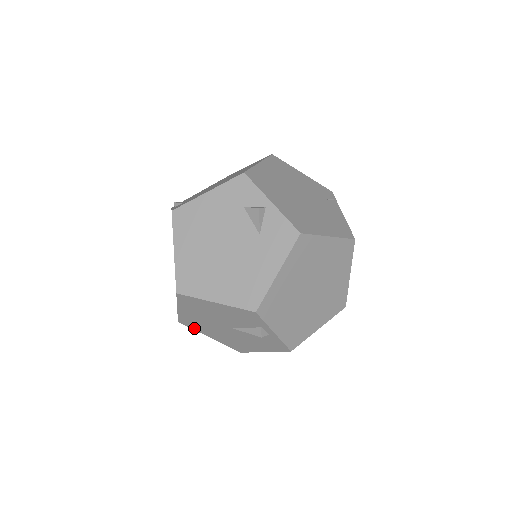
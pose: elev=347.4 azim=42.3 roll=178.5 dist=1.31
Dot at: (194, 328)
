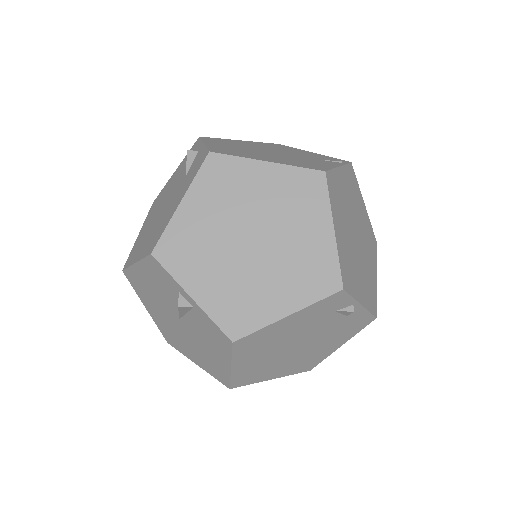
Dot at: (179, 349)
